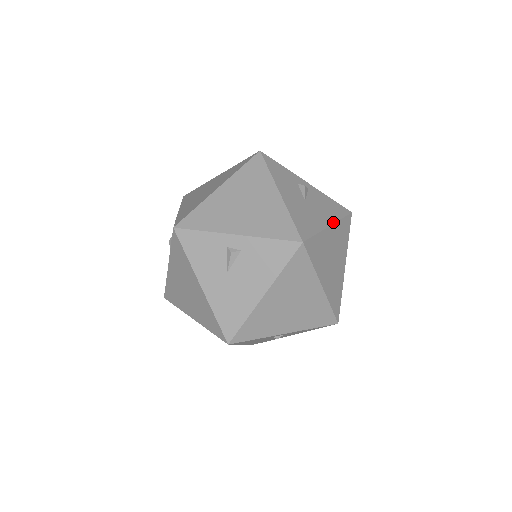
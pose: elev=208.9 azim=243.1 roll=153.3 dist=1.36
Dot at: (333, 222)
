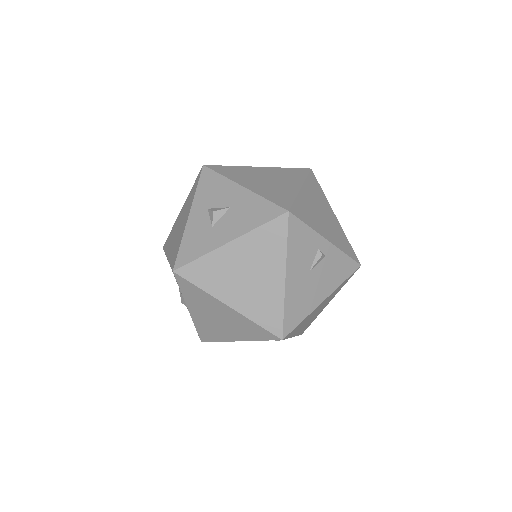
Dot at: occluded
